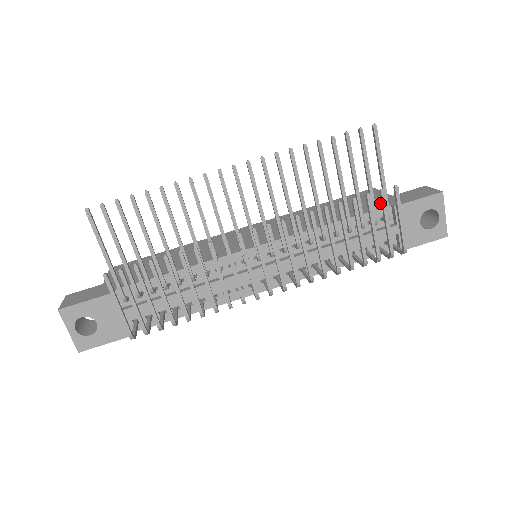
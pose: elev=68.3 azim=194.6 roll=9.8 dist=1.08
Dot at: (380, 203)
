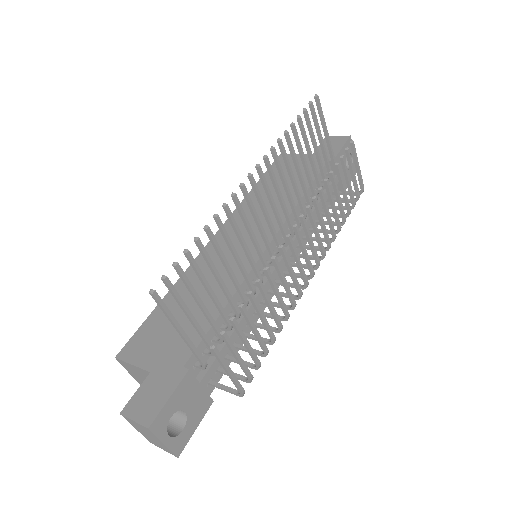
Dot at: (315, 163)
